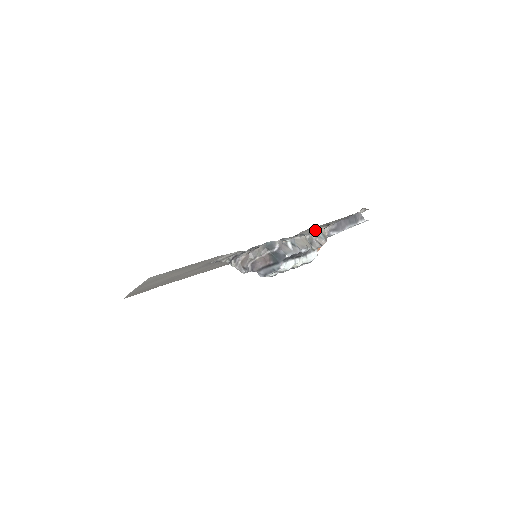
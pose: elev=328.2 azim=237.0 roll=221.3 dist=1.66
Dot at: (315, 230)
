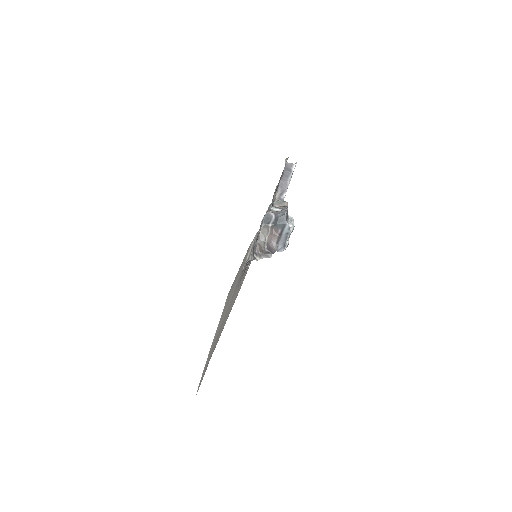
Dot at: occluded
